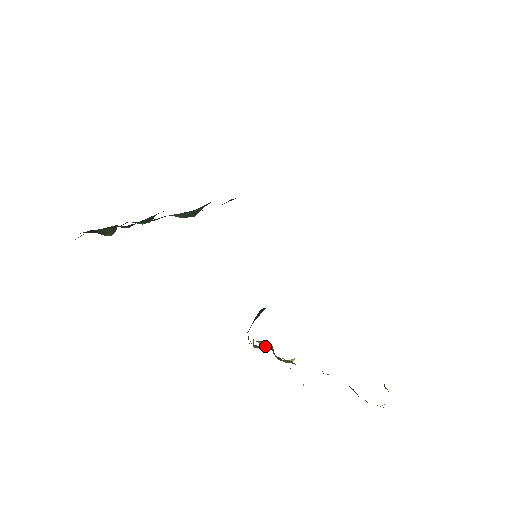
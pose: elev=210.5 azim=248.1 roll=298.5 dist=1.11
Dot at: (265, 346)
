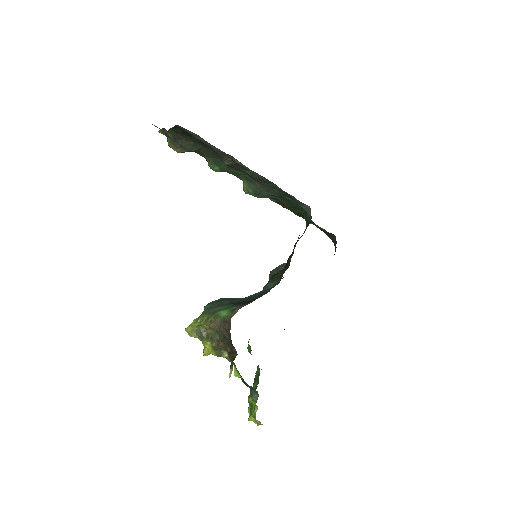
Dot at: (193, 331)
